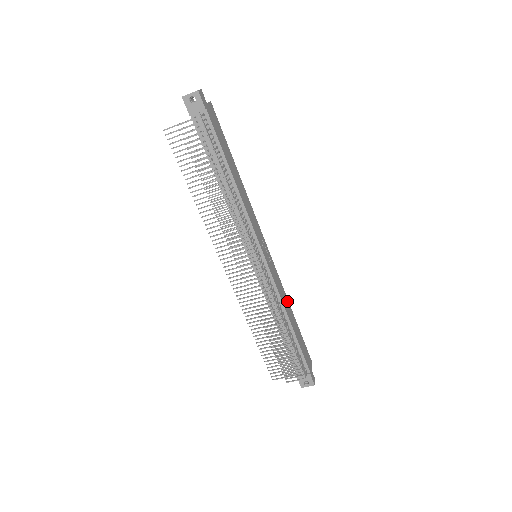
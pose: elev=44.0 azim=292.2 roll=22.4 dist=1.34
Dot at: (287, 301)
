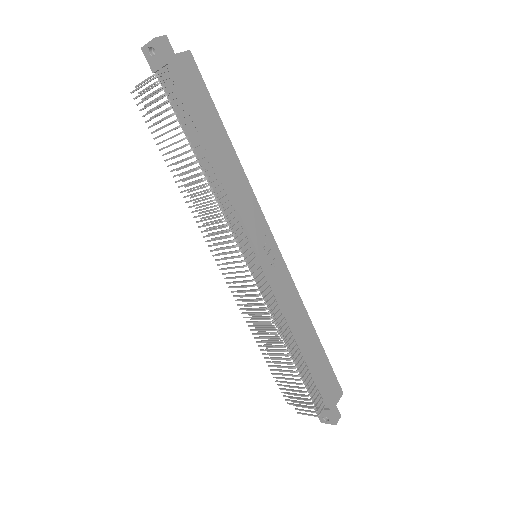
Dot at: (305, 315)
